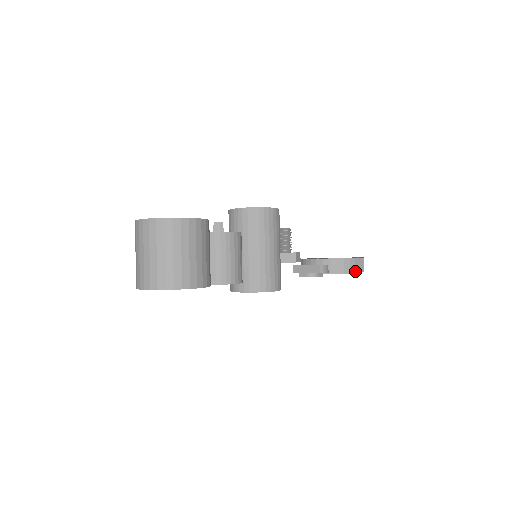
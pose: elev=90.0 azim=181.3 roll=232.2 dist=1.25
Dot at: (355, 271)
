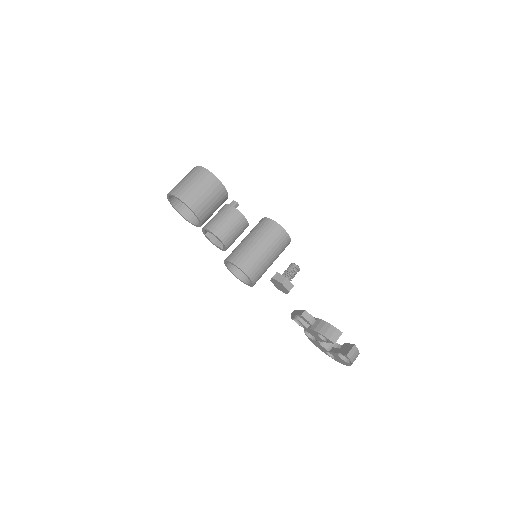
Dot at: (335, 341)
